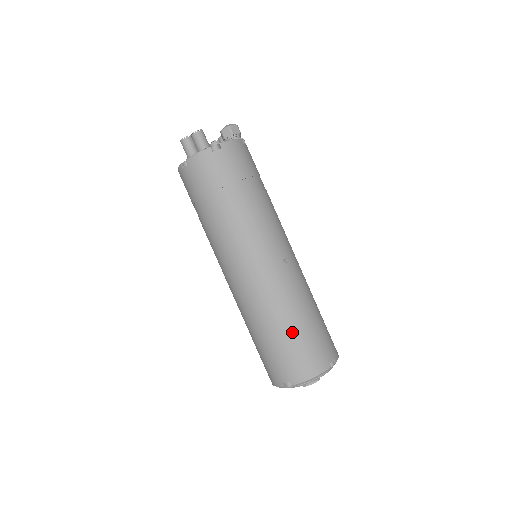
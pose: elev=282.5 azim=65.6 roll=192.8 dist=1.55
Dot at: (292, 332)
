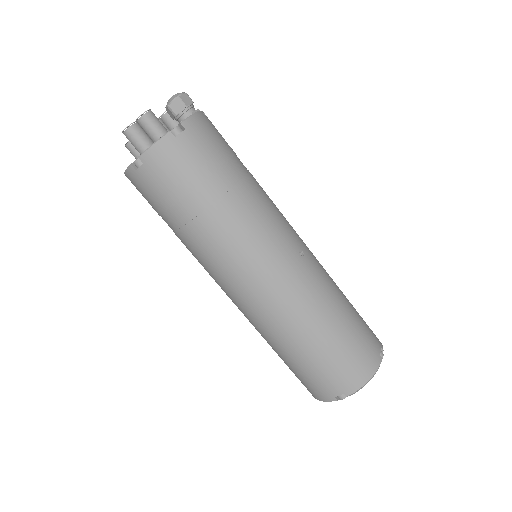
Dot at: (334, 336)
